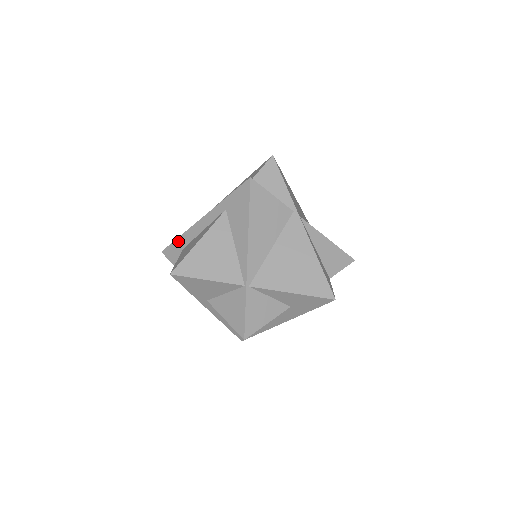
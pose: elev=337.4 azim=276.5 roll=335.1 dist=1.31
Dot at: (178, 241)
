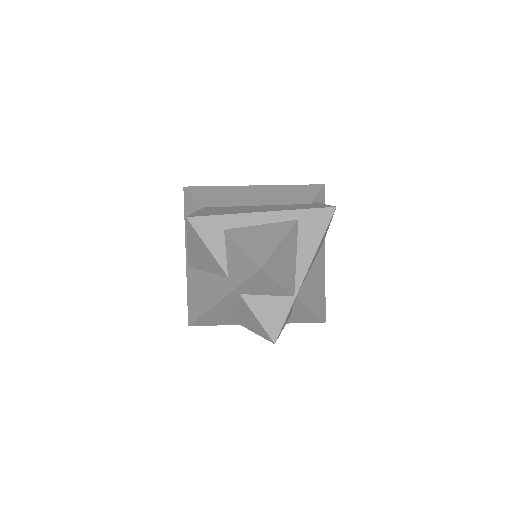
Dot at: (220, 218)
